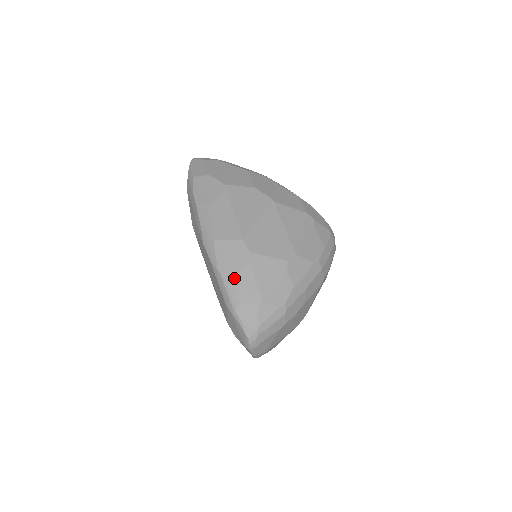
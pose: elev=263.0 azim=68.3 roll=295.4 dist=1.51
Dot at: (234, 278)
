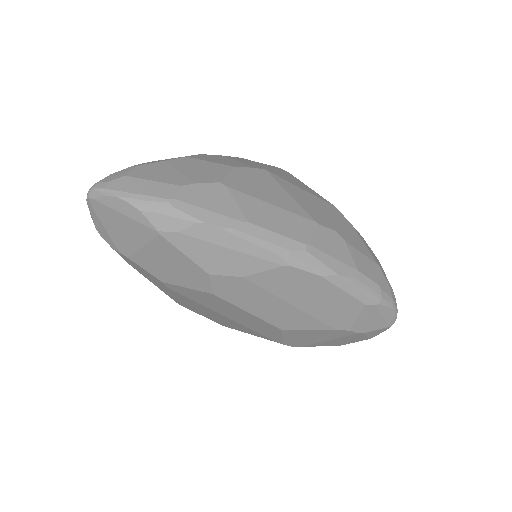
Dot at: (357, 268)
